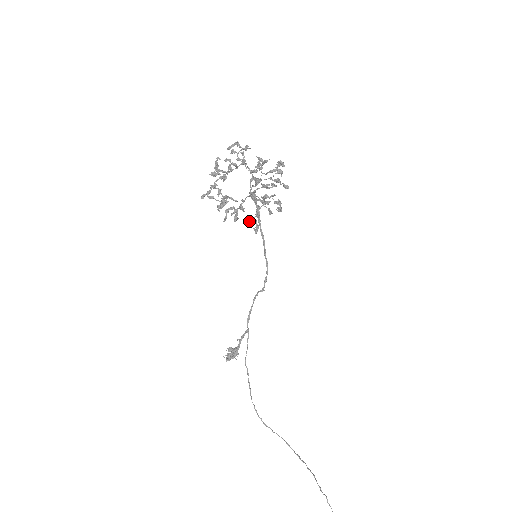
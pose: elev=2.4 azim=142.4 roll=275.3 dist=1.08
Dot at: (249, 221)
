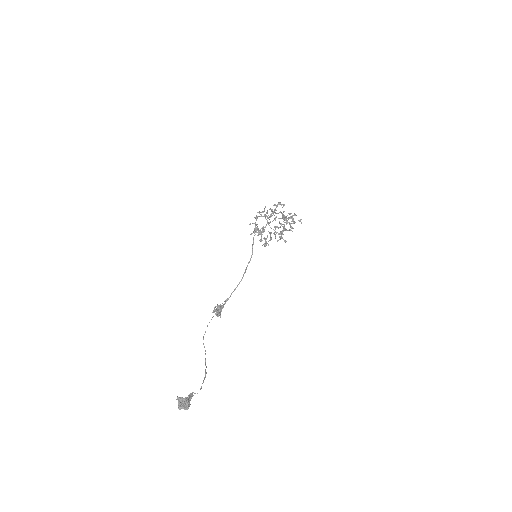
Dot at: (267, 243)
